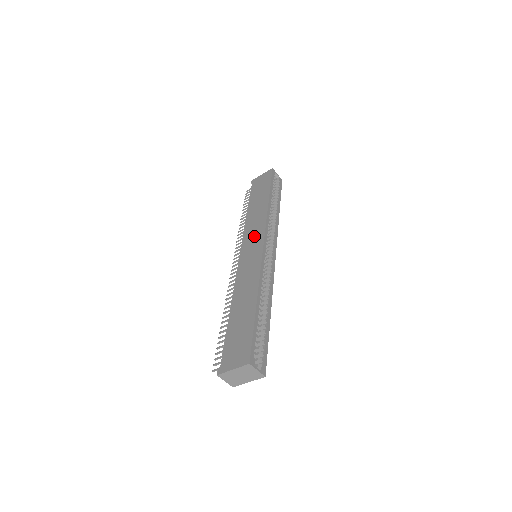
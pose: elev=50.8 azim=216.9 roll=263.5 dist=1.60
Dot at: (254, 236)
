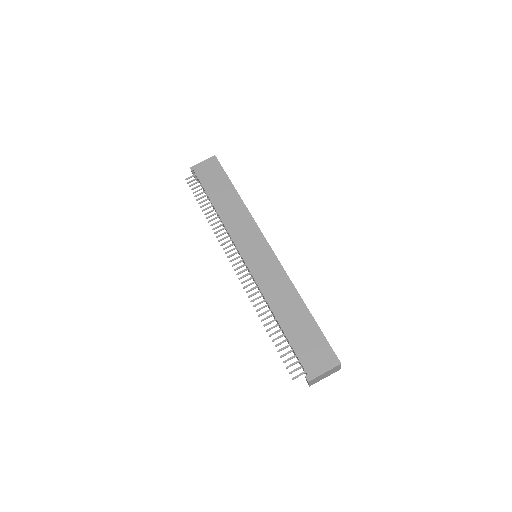
Dot at: (249, 236)
